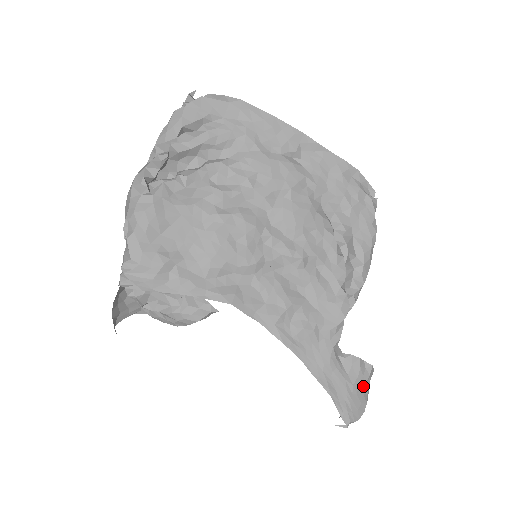
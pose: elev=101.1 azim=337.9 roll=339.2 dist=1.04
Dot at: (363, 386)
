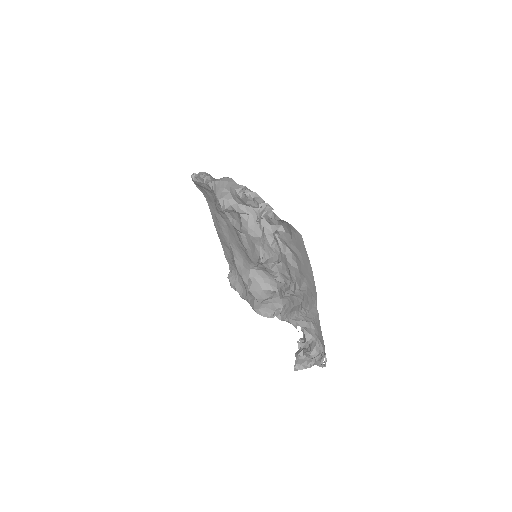
Dot at: occluded
